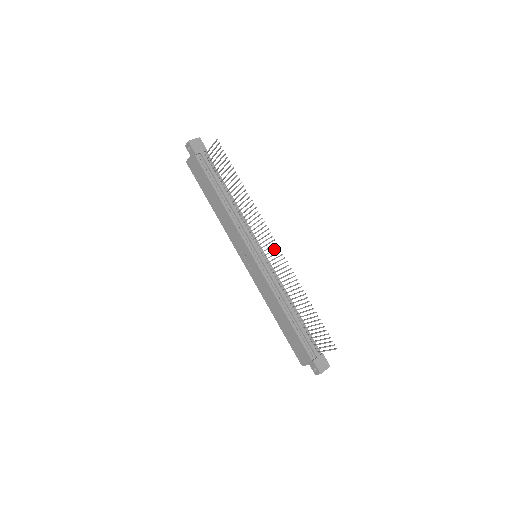
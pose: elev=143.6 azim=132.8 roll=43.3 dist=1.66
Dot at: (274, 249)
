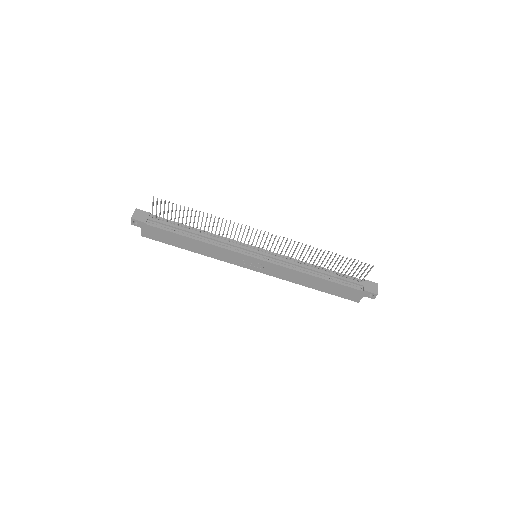
Dot at: (266, 238)
